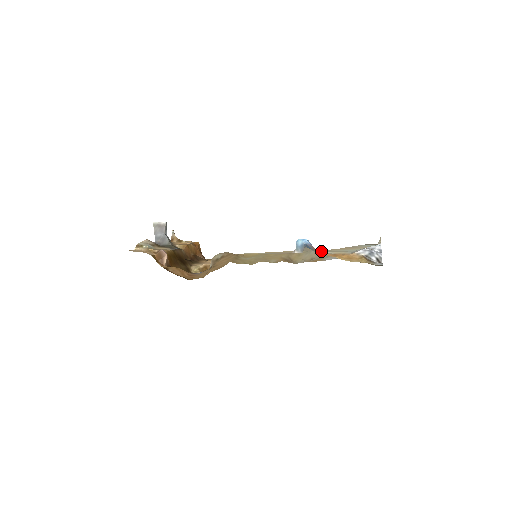
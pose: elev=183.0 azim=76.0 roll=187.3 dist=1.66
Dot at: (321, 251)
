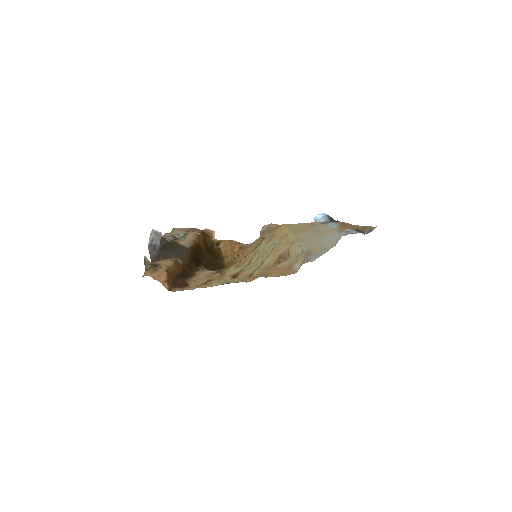
Dot at: (324, 230)
